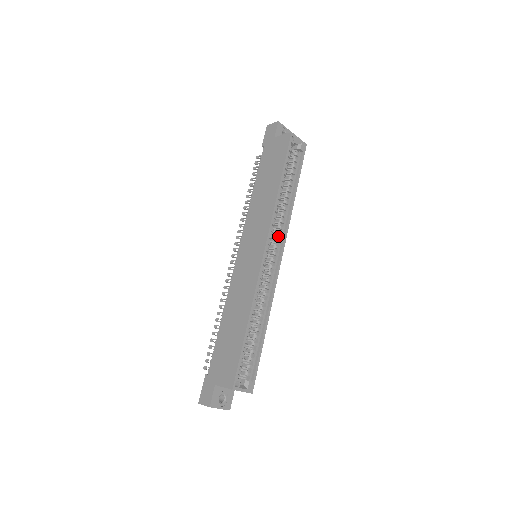
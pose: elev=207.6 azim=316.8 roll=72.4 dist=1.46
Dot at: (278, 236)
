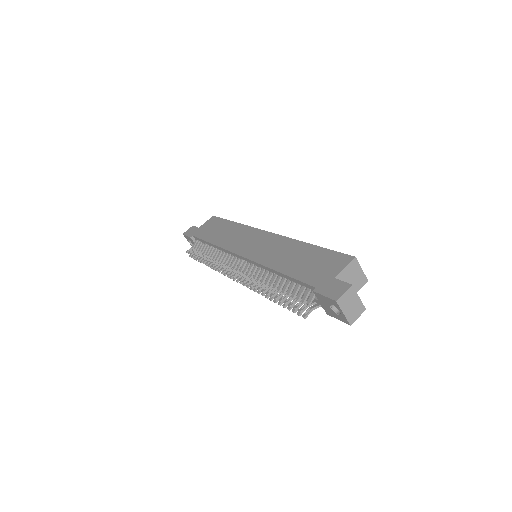
Dot at: occluded
